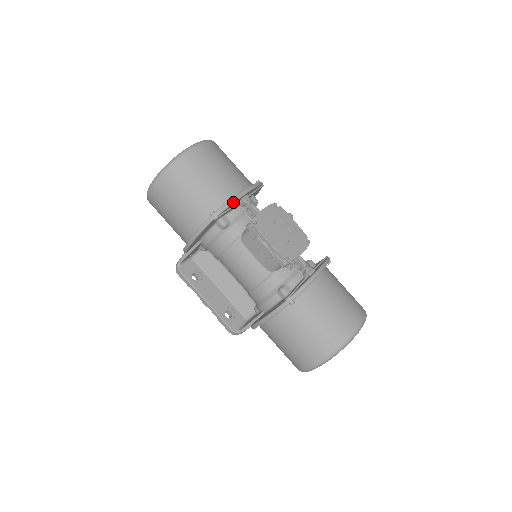
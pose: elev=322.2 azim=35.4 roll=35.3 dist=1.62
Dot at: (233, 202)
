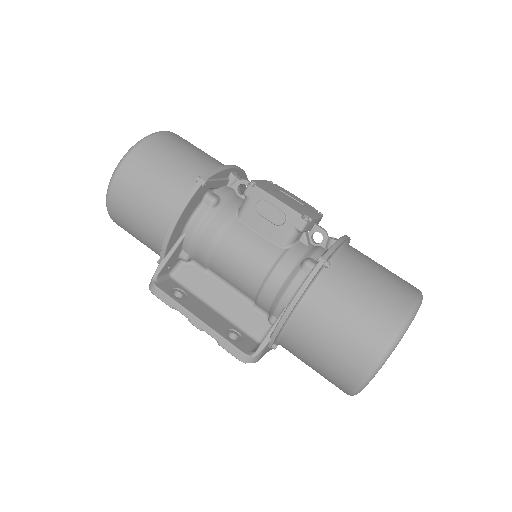
Dot at: (222, 169)
